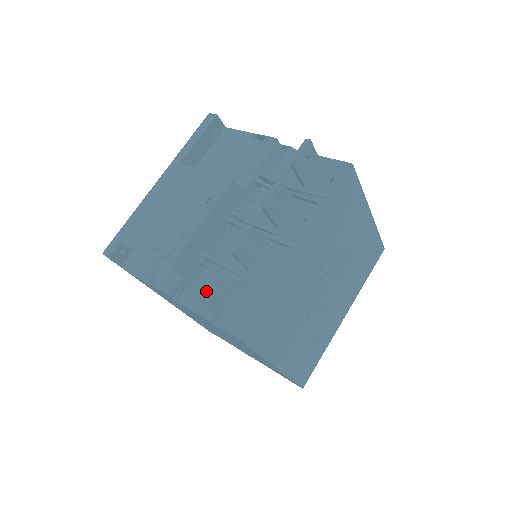
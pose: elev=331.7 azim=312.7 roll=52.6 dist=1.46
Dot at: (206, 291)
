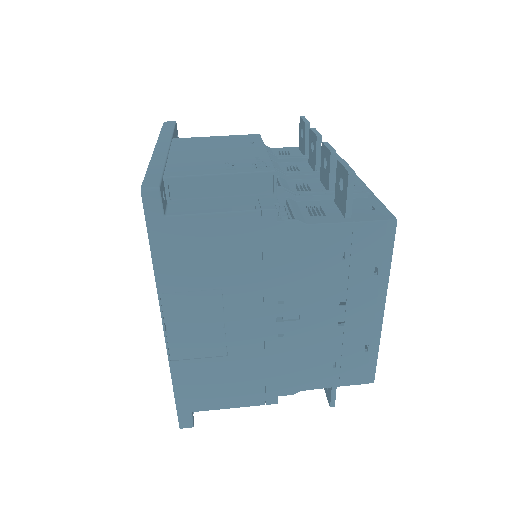
Dot at: (350, 167)
